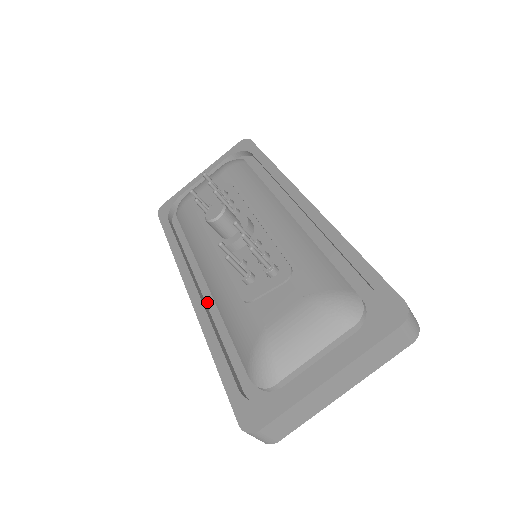
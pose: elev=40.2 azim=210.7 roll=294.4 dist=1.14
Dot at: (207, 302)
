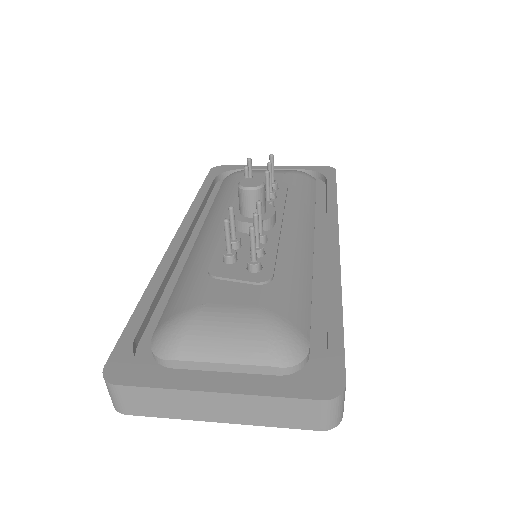
Dot at: (182, 257)
